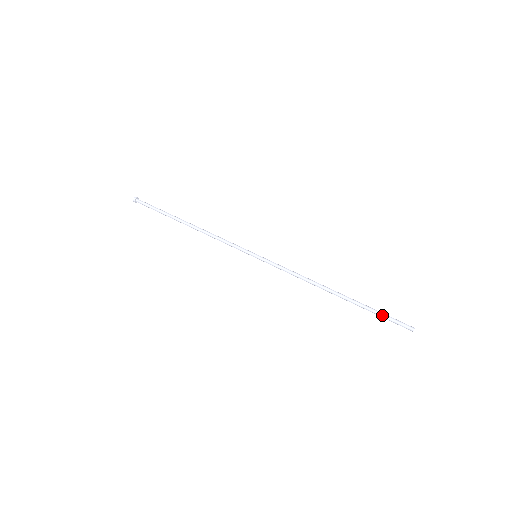
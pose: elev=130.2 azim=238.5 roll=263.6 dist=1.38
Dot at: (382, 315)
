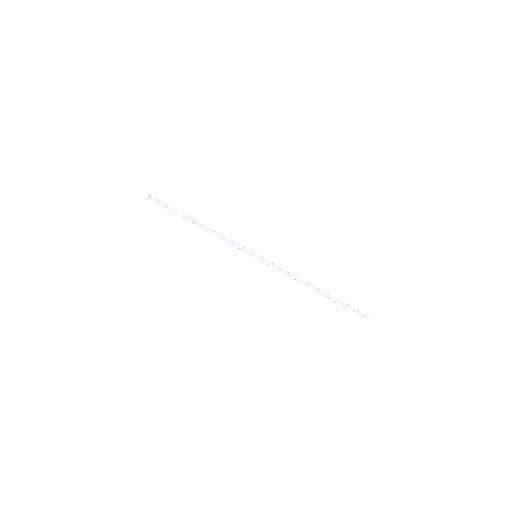
Dot at: (348, 308)
